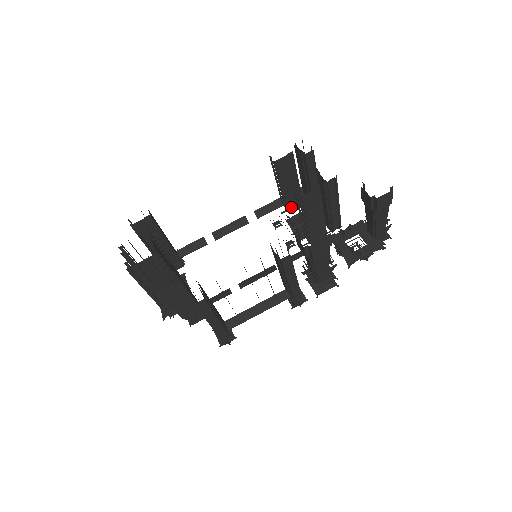
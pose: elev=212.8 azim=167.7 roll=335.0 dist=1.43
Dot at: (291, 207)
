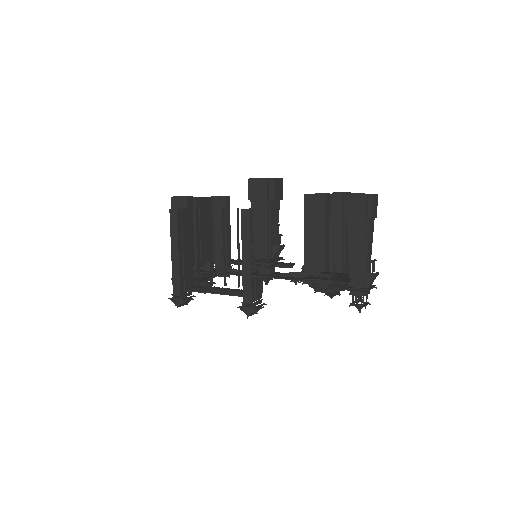
Dot at: (329, 265)
